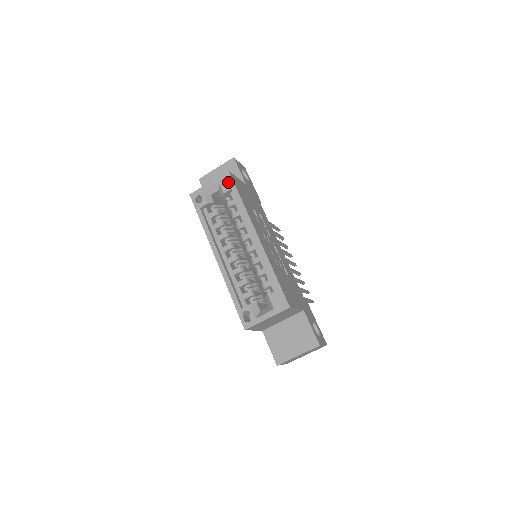
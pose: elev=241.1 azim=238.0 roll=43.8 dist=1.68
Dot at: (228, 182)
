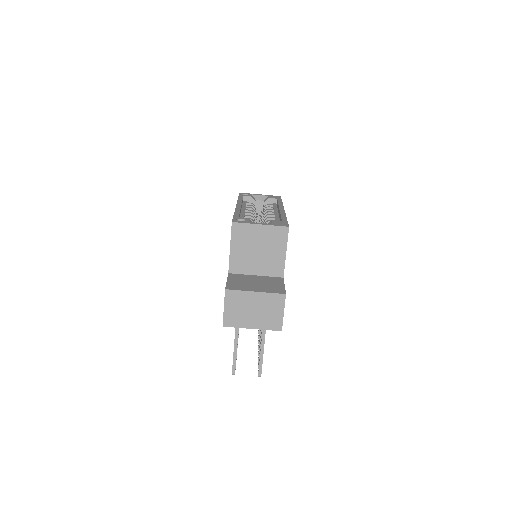
Dot at: (277, 197)
